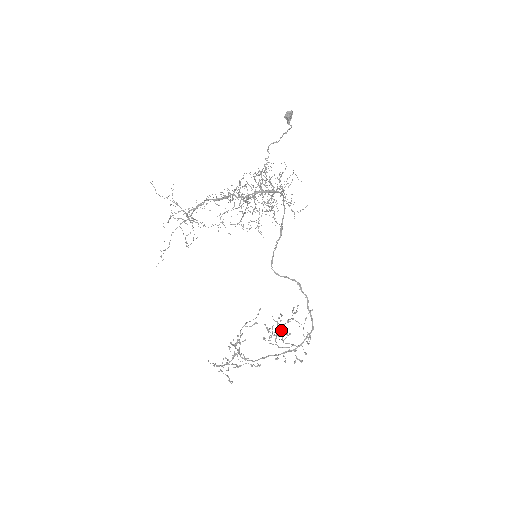
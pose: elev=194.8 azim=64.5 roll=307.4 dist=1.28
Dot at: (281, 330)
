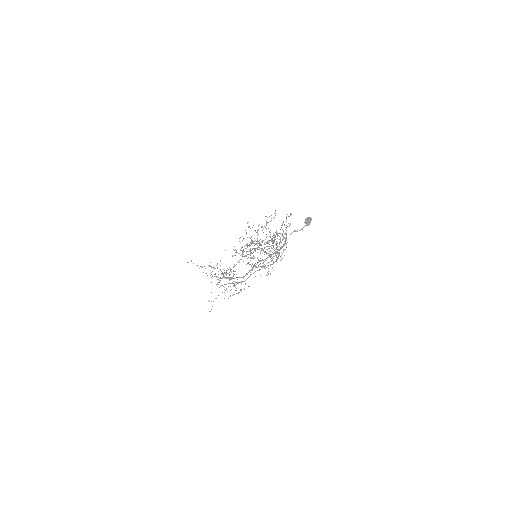
Dot at: occluded
